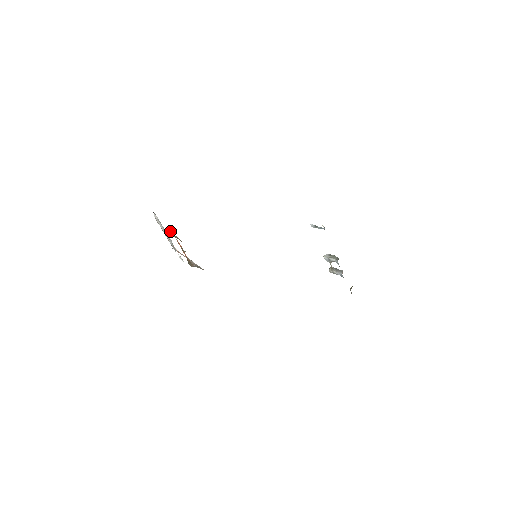
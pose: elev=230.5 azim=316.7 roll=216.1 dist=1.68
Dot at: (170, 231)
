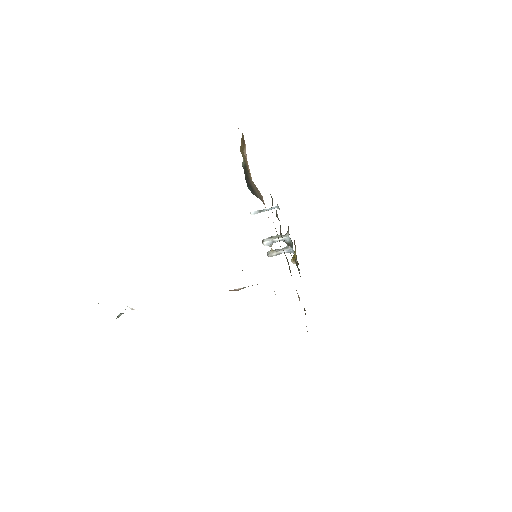
Dot at: occluded
